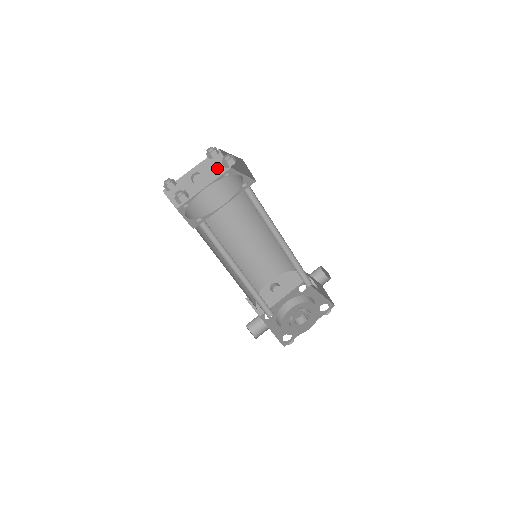
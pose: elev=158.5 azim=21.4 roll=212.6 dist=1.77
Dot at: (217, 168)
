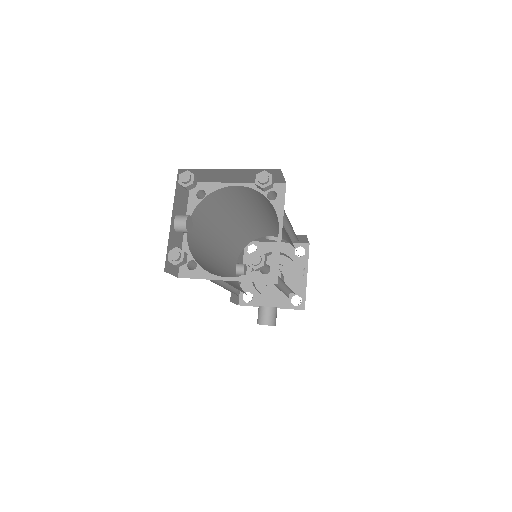
Dot at: (183, 194)
